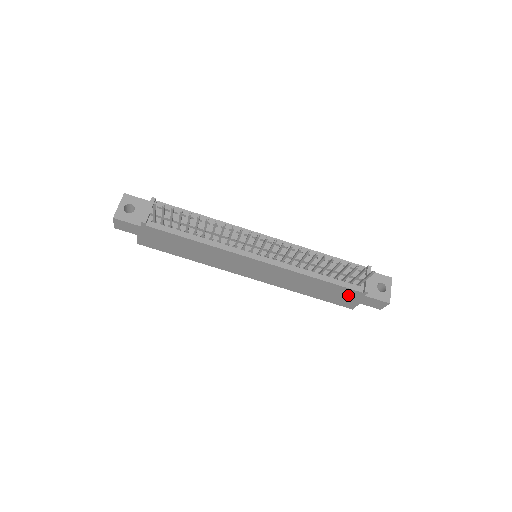
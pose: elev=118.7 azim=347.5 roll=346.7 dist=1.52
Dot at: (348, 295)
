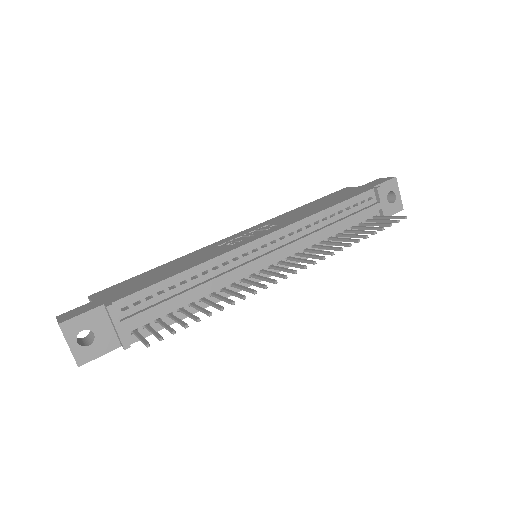
Dot at: occluded
